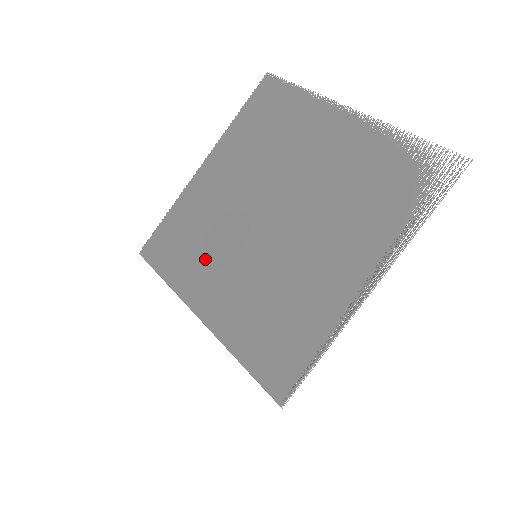
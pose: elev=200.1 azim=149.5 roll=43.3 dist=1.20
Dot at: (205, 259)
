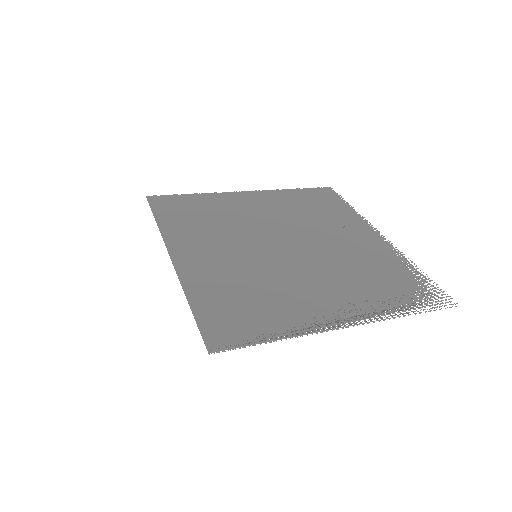
Dot at: (207, 232)
